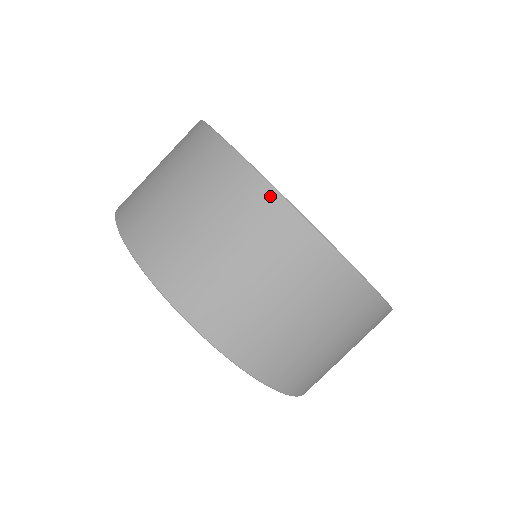
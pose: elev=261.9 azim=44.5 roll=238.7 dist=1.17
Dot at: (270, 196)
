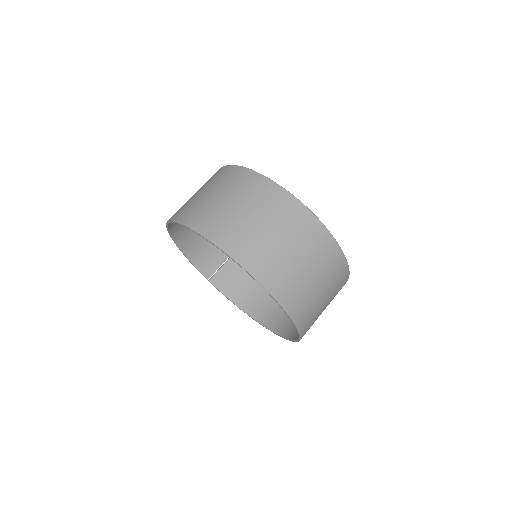
Dot at: (334, 245)
